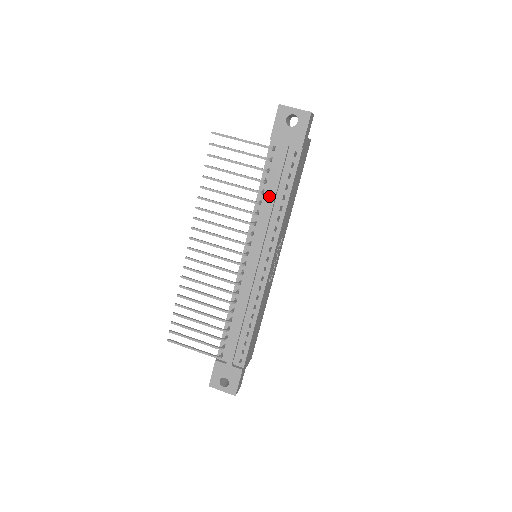
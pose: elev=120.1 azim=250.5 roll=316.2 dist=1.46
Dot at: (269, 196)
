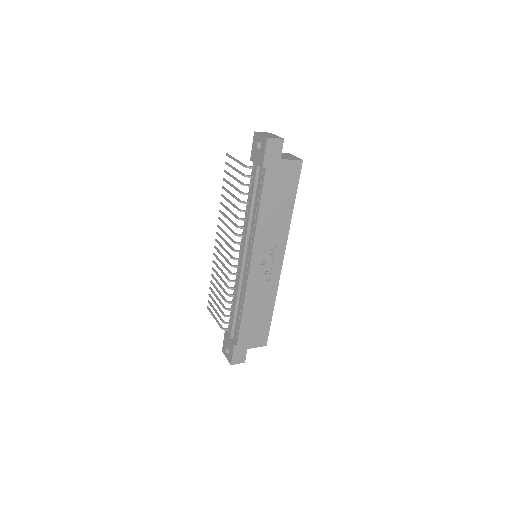
Dot at: (248, 206)
